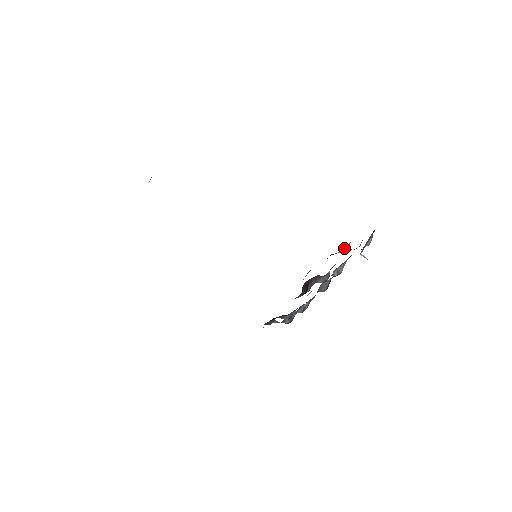
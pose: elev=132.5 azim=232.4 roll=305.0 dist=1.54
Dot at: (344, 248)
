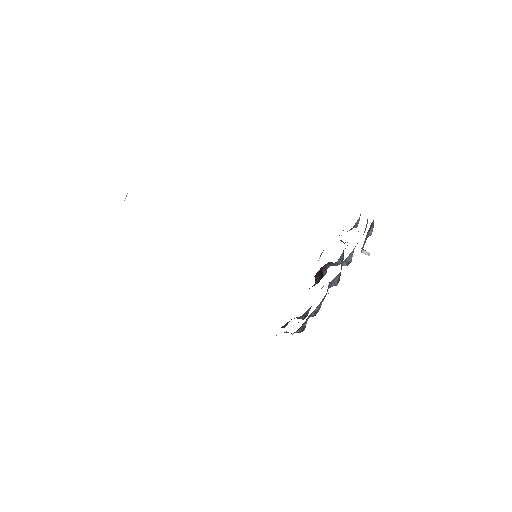
Dot at: (353, 226)
